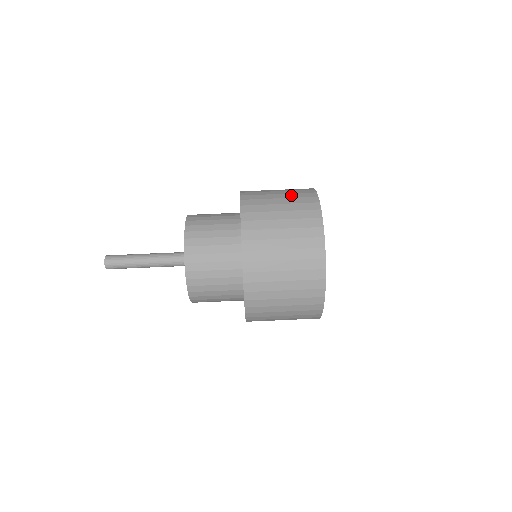
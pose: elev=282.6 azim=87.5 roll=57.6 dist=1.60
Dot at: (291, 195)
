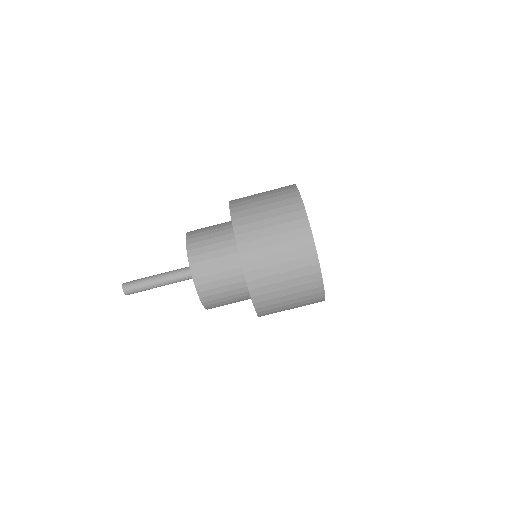
Dot at: occluded
